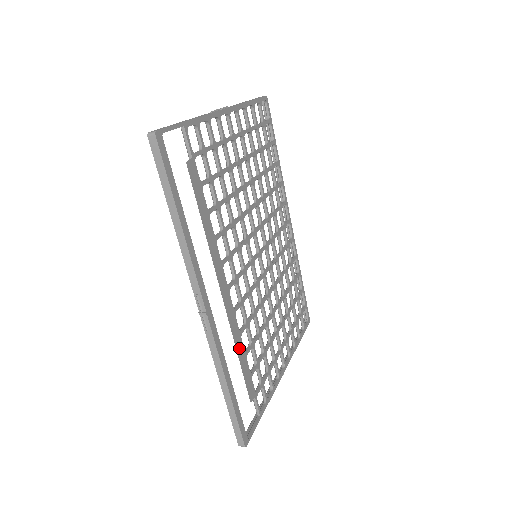
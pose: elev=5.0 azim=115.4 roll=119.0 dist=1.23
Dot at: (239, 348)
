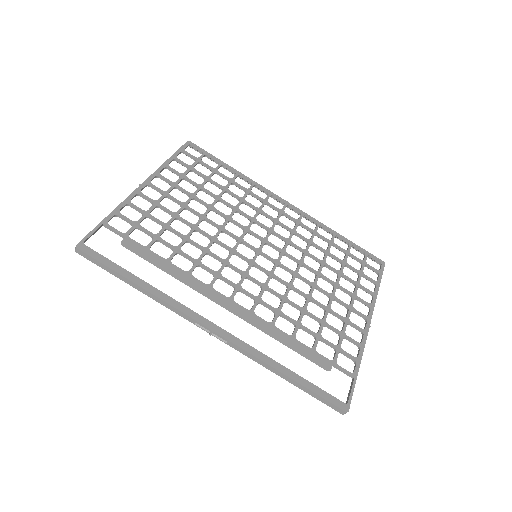
Dot at: (279, 336)
